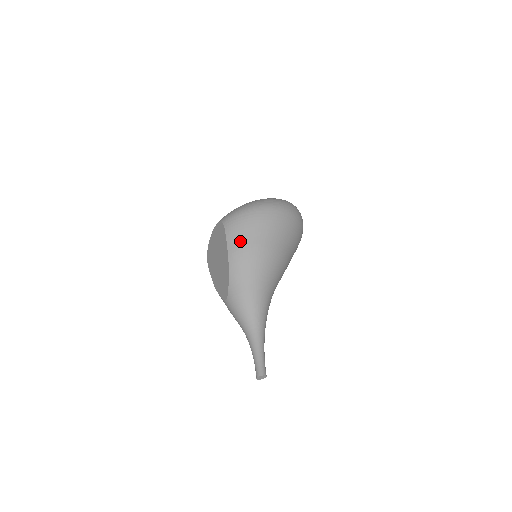
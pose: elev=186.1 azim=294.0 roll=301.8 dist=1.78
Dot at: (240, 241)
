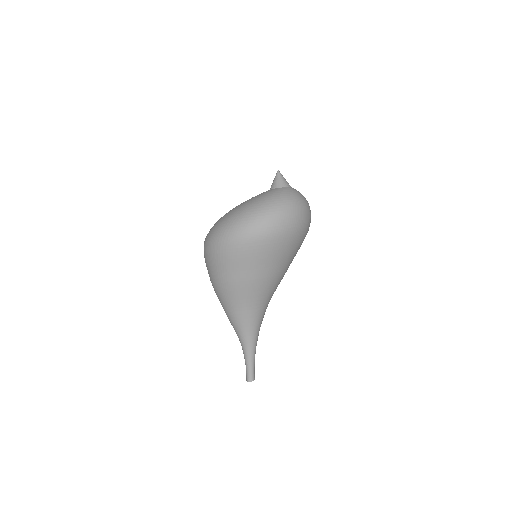
Dot at: (211, 274)
